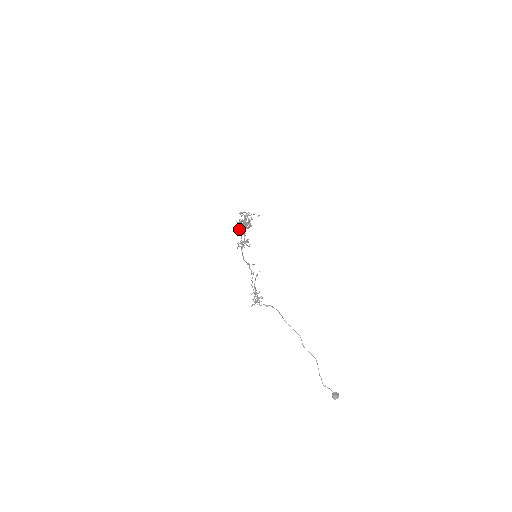
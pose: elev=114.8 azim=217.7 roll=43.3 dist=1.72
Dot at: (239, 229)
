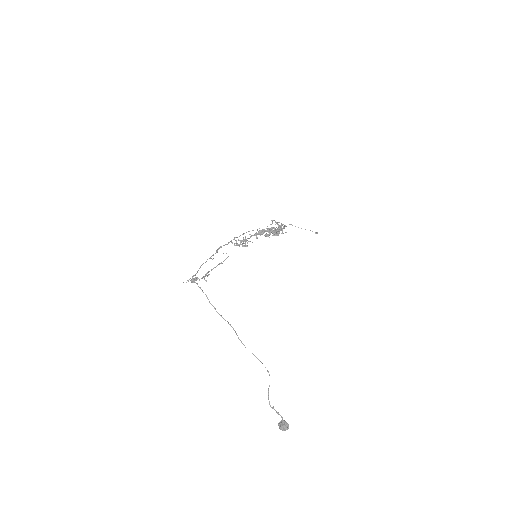
Dot at: (264, 235)
